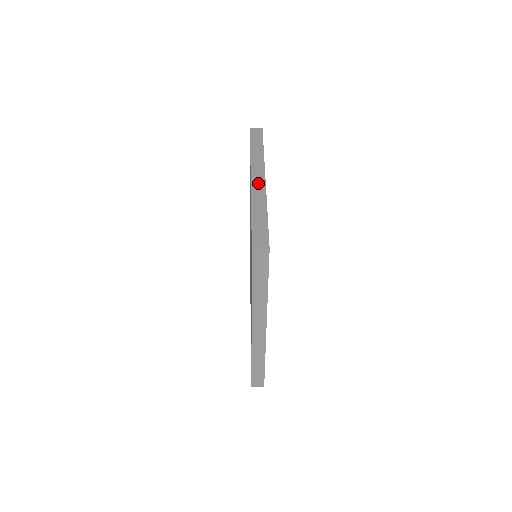
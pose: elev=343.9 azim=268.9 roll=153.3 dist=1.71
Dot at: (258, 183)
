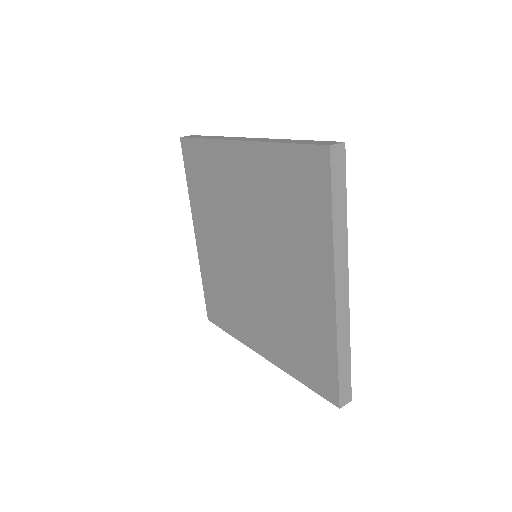
Dot at: (343, 302)
